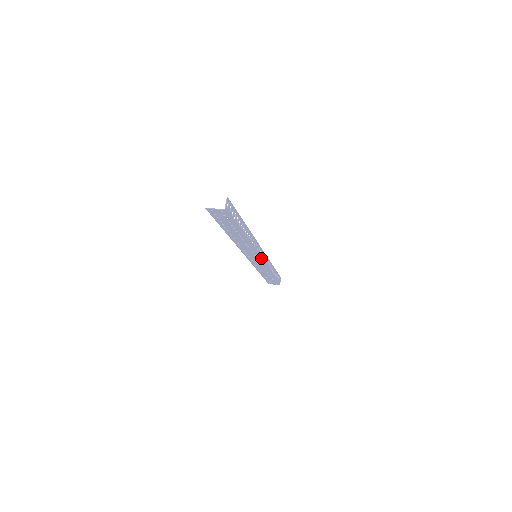
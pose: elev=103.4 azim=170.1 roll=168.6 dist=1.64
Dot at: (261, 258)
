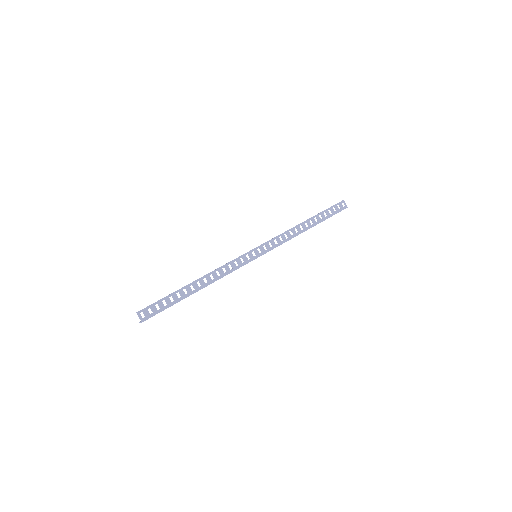
Dot at: (261, 254)
